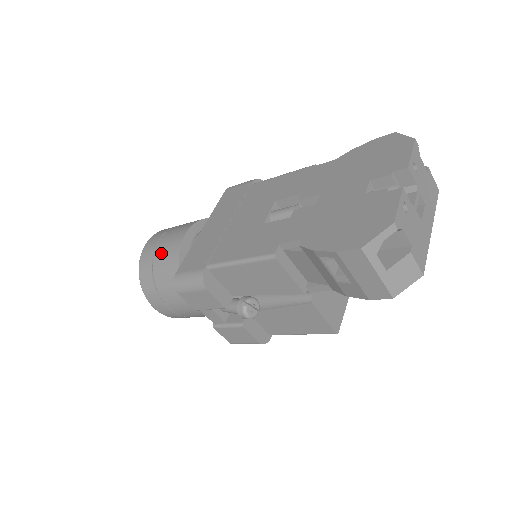
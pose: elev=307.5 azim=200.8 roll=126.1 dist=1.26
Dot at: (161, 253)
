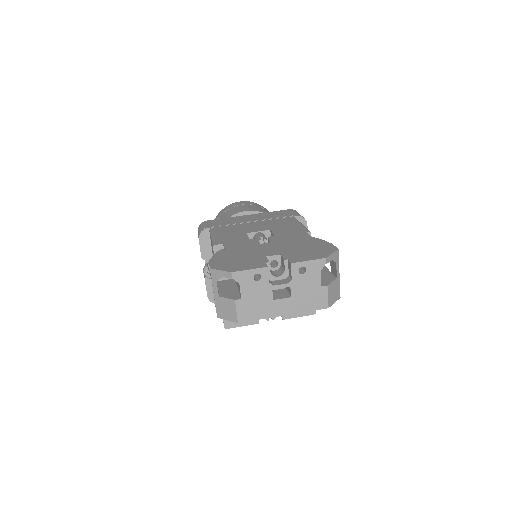
Dot at: (230, 210)
